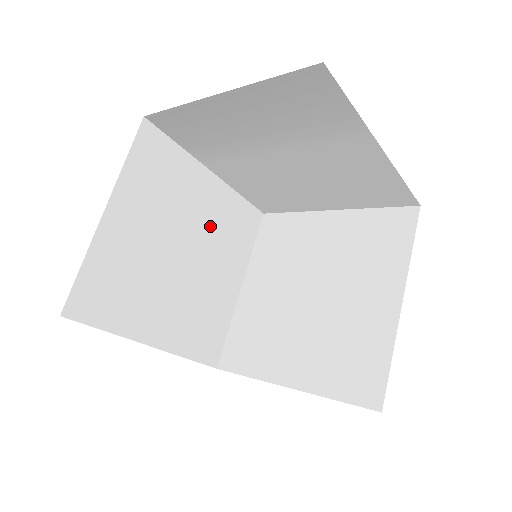
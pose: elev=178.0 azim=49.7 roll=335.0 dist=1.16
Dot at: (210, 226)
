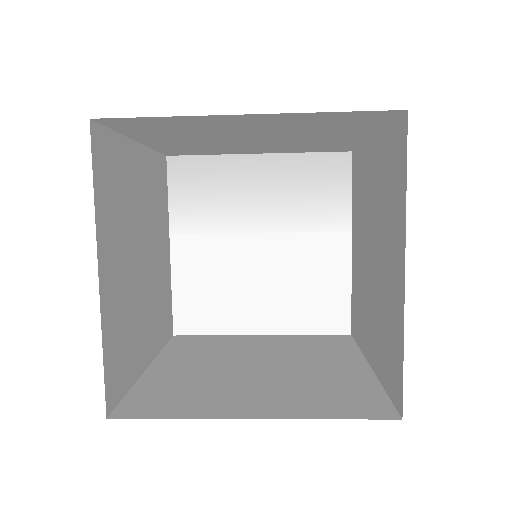
Dot at: (157, 275)
